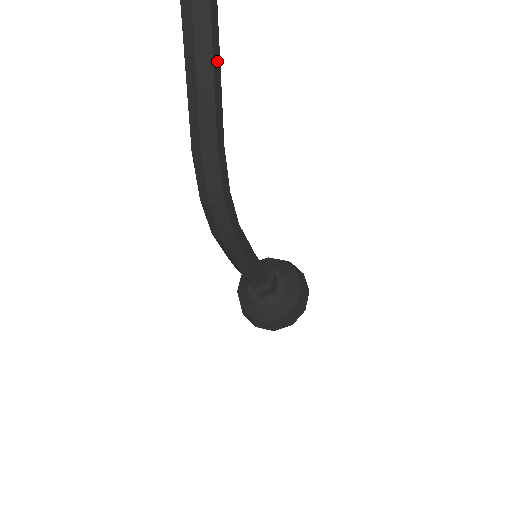
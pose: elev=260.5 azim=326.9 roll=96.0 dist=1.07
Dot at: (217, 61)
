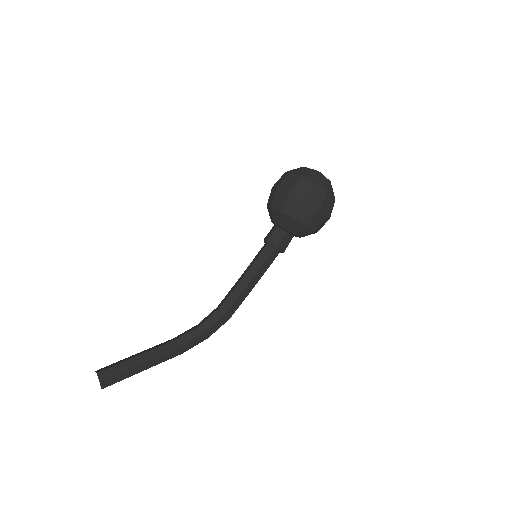
Dot at: (138, 369)
